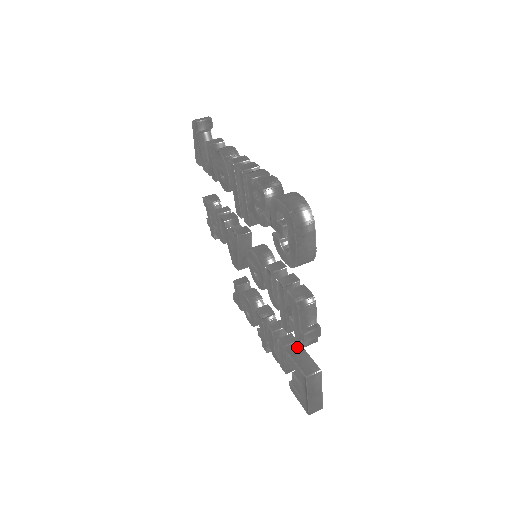
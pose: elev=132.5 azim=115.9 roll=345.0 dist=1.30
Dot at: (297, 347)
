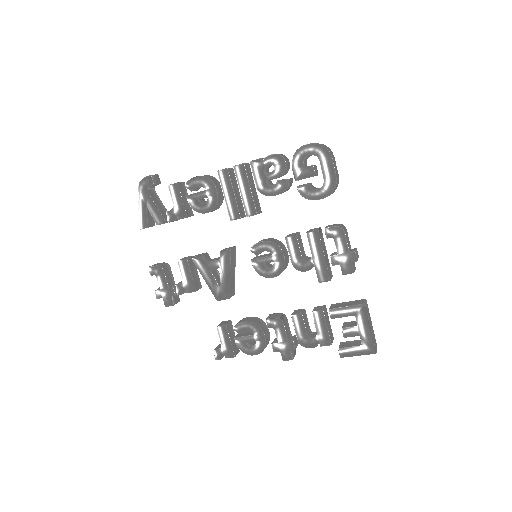
Dot at: (332, 305)
